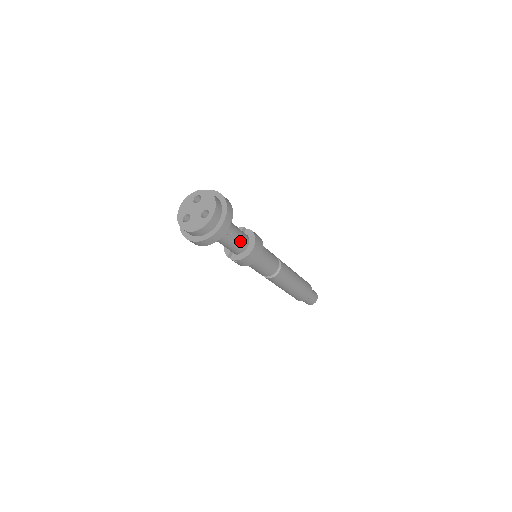
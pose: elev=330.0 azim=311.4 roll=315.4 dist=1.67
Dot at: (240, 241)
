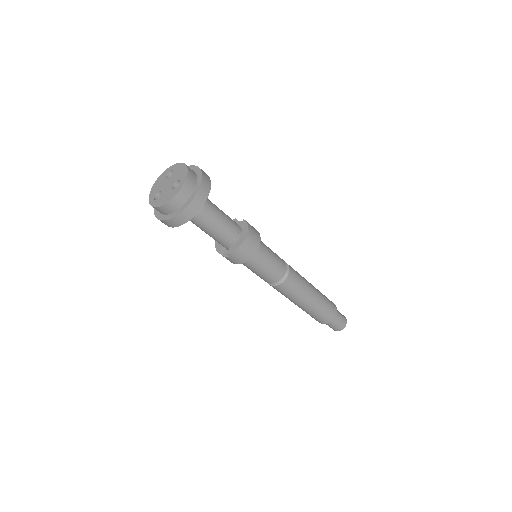
Dot at: (229, 228)
